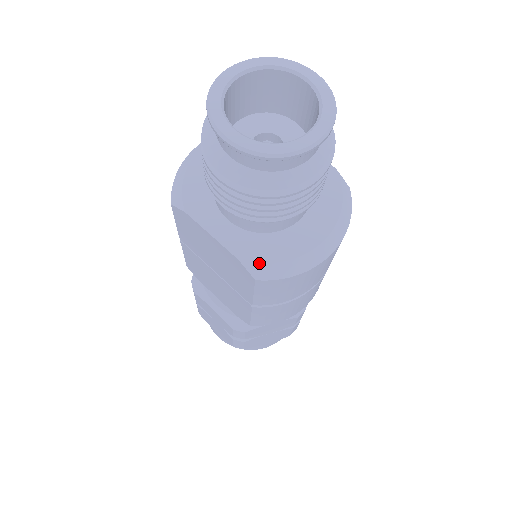
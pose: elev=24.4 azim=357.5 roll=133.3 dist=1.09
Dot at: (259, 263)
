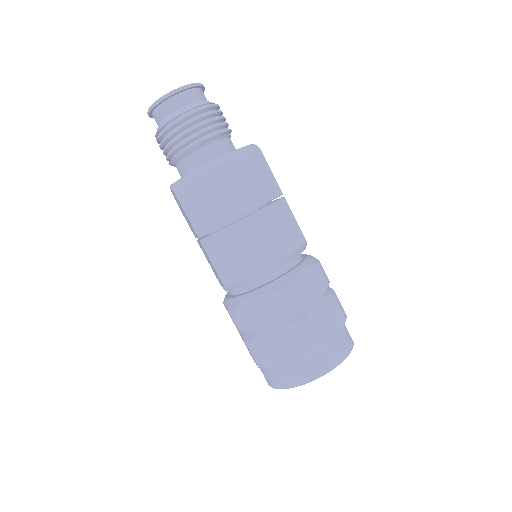
Dot at: (177, 181)
